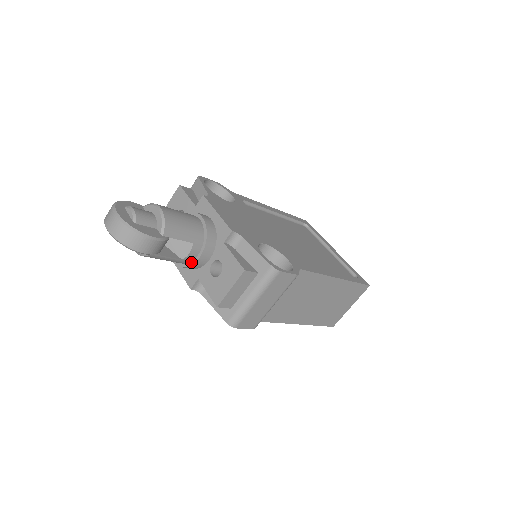
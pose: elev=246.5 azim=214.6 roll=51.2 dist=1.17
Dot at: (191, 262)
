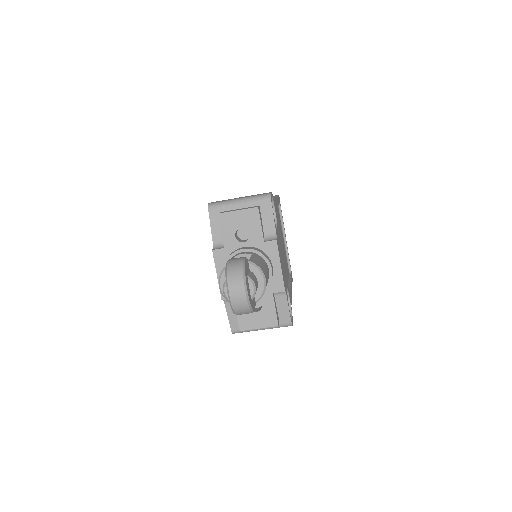
Dot at: occluded
